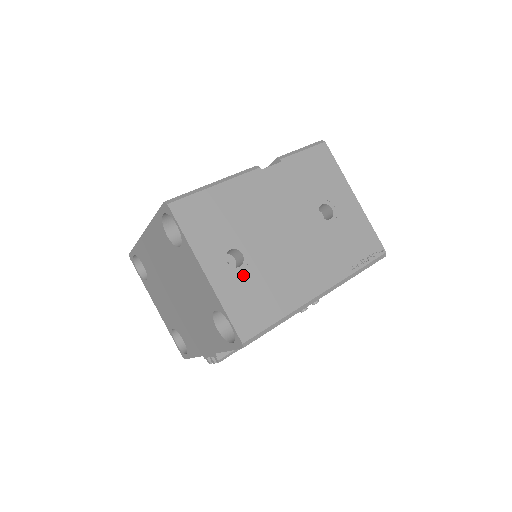
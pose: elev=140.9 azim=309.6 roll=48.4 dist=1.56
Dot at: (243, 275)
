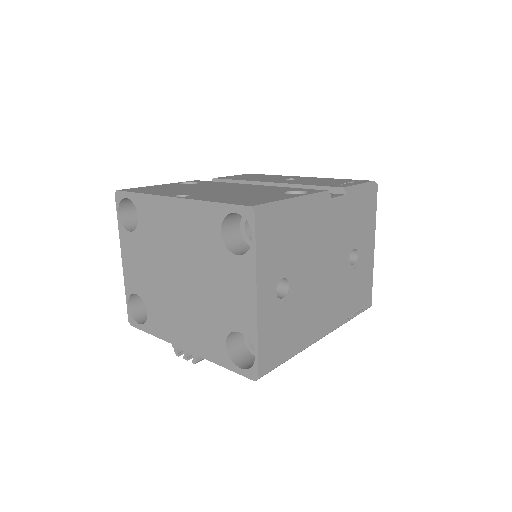
Dot at: (282, 308)
